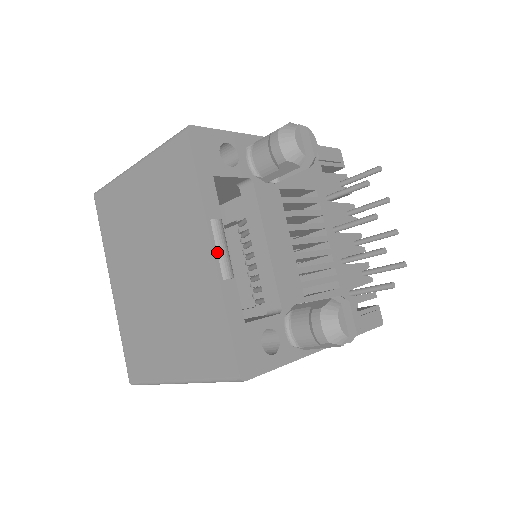
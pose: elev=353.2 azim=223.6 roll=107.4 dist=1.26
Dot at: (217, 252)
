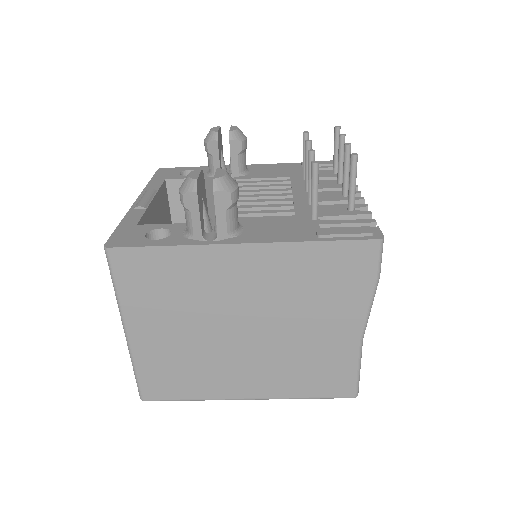
Dot at: (139, 200)
